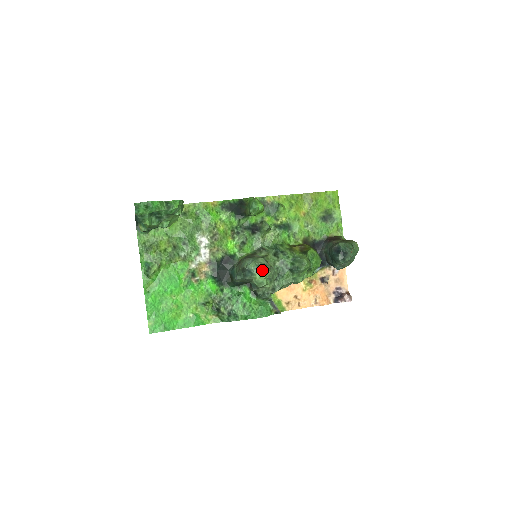
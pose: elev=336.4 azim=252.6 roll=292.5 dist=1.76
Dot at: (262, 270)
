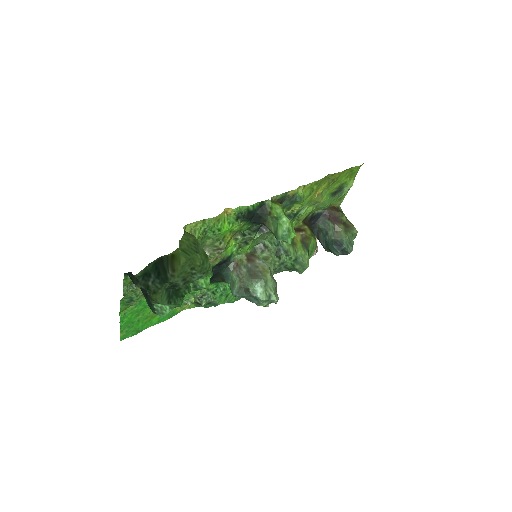
Dot at: (272, 301)
